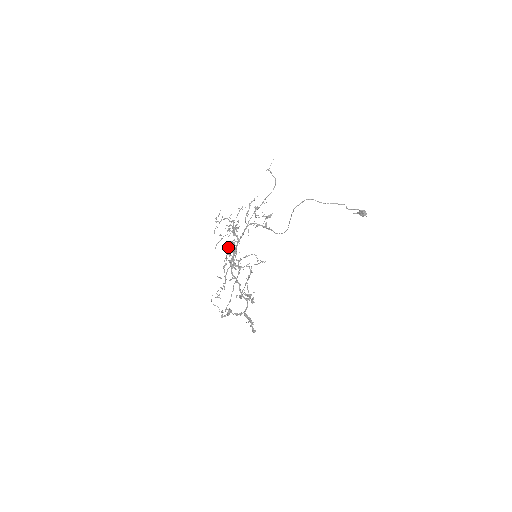
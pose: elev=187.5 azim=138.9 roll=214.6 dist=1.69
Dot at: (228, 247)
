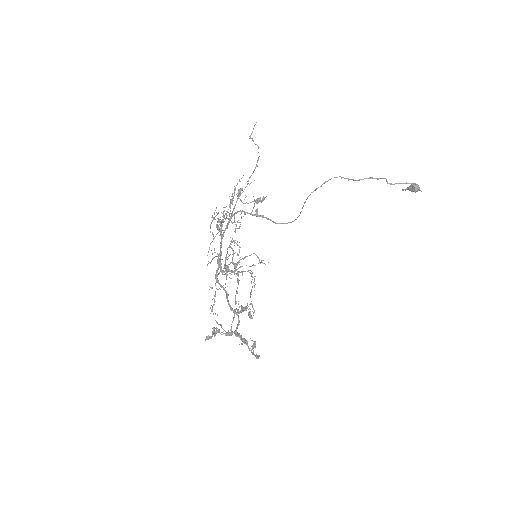
Dot at: occluded
